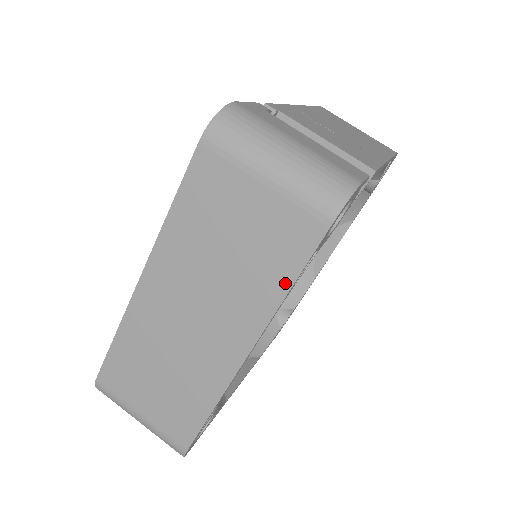
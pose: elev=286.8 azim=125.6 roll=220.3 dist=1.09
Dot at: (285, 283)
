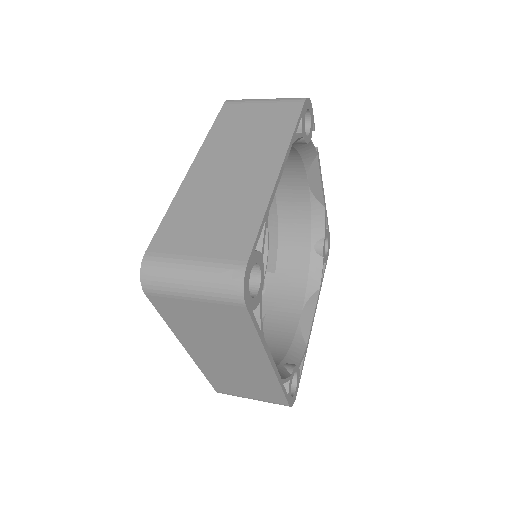
Dot at: (290, 128)
